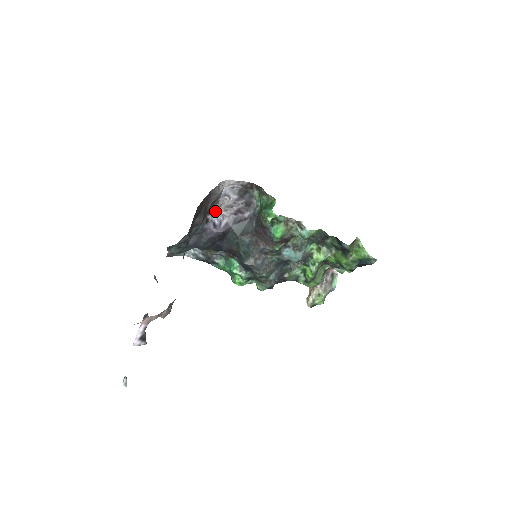
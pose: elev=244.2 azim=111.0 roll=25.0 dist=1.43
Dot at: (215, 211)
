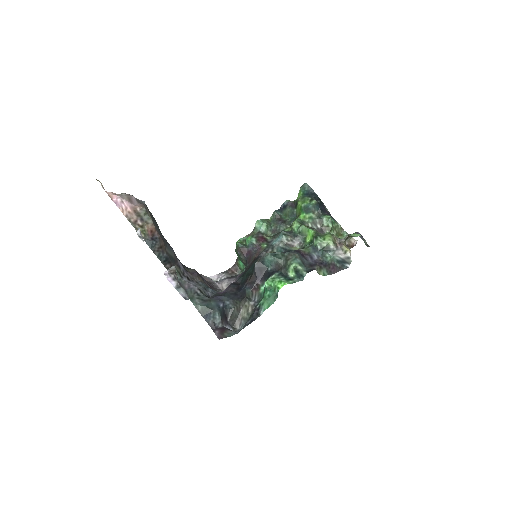
Dot at: occluded
